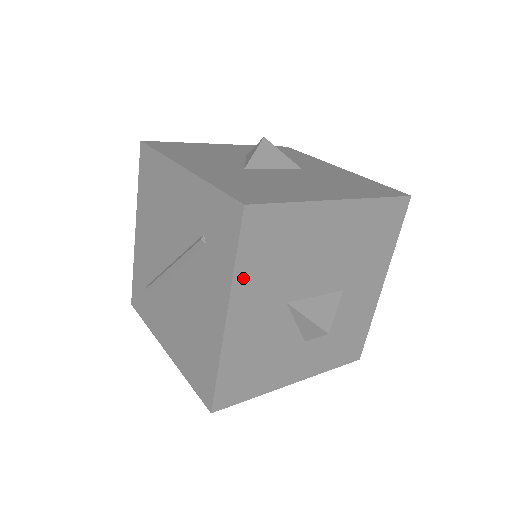
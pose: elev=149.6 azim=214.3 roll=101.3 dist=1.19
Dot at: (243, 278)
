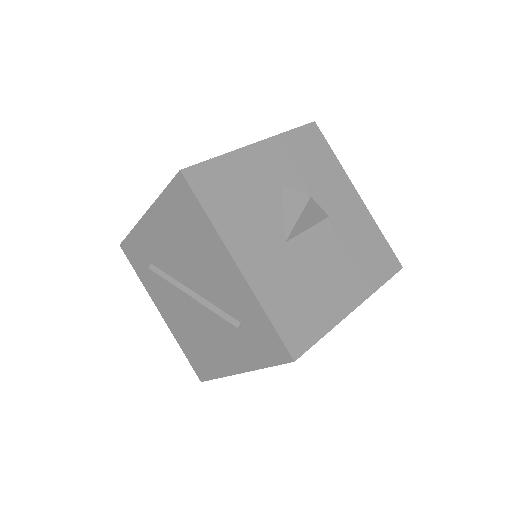
Dot at: occluded
